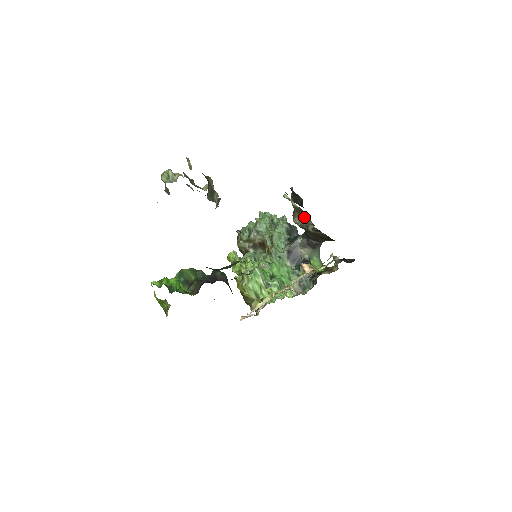
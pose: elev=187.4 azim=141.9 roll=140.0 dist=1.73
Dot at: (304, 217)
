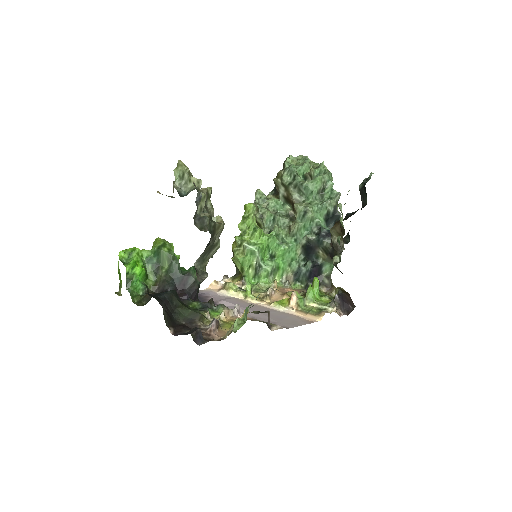
Dot at: (339, 244)
